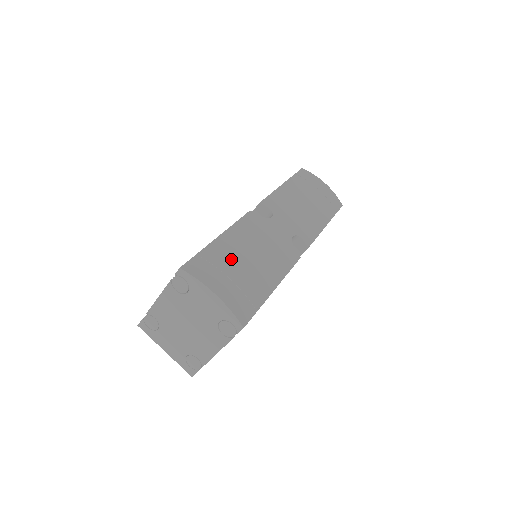
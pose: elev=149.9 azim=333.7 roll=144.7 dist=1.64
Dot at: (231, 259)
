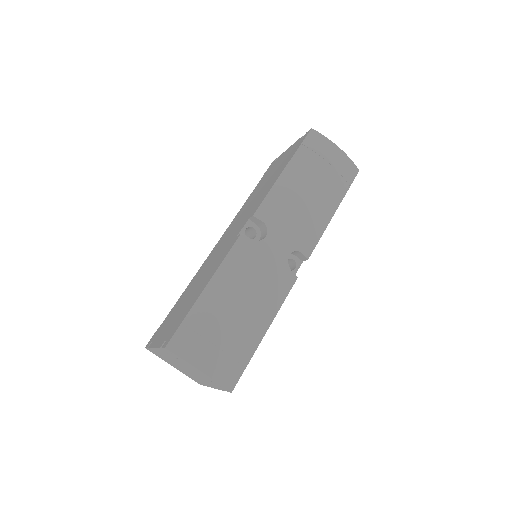
Dot at: (217, 319)
